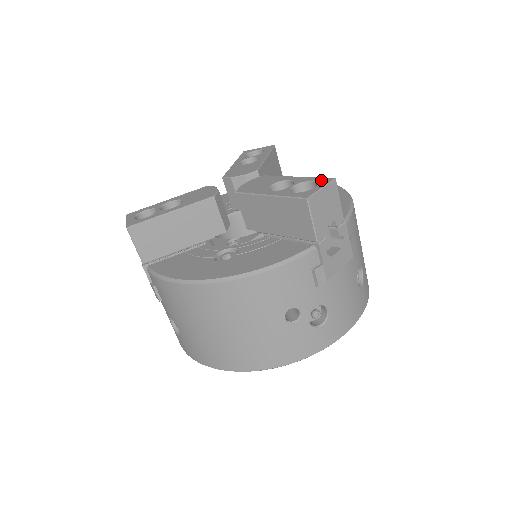
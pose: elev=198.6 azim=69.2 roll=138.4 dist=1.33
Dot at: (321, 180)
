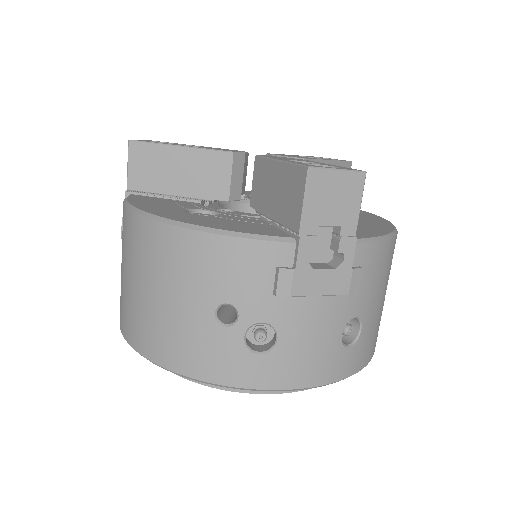
Dot at: (349, 168)
